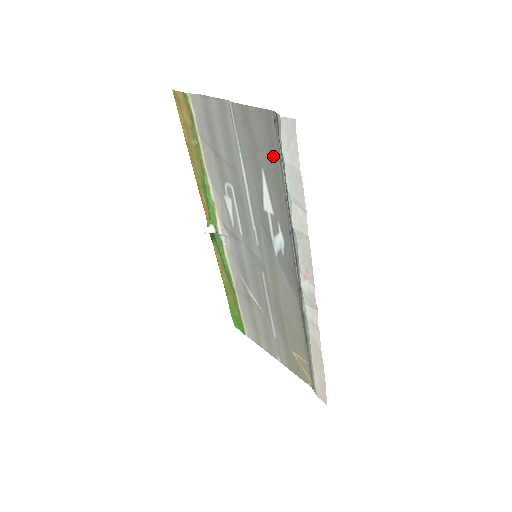
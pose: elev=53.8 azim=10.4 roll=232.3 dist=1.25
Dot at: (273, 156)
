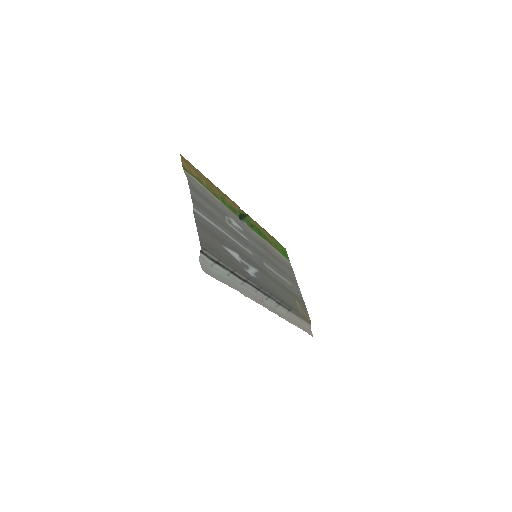
Dot at: (218, 253)
